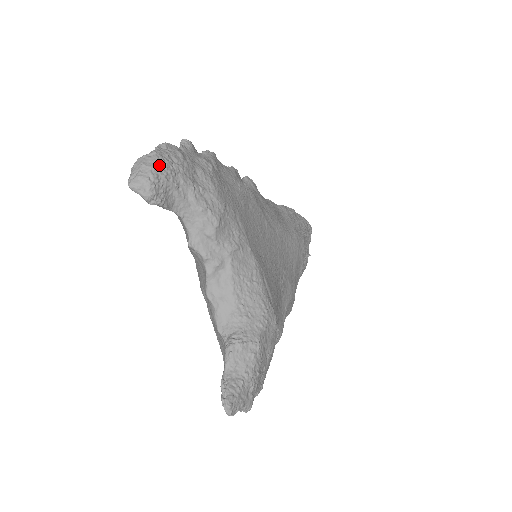
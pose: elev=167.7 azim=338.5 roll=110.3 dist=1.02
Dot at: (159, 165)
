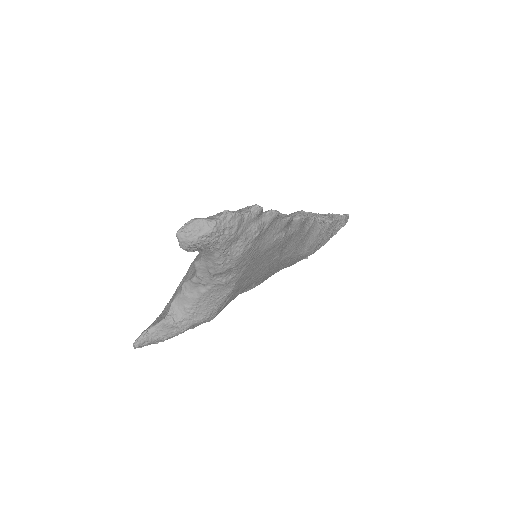
Dot at: (208, 236)
